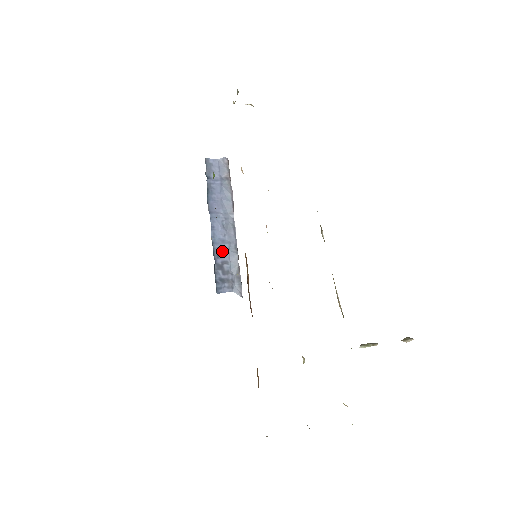
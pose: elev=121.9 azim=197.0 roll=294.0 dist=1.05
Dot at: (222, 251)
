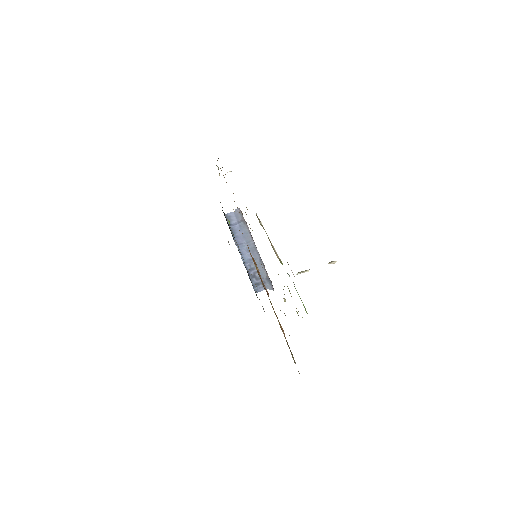
Dot at: (252, 266)
